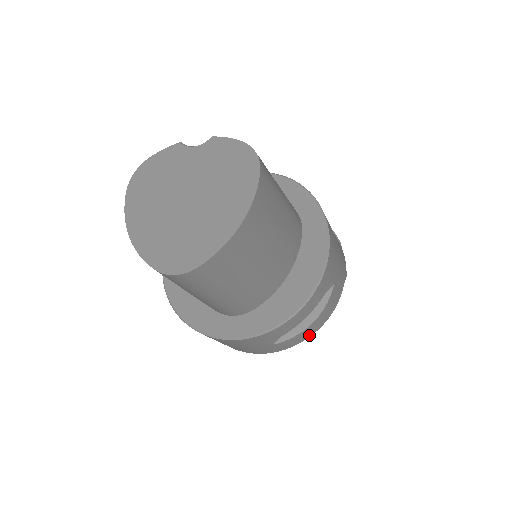
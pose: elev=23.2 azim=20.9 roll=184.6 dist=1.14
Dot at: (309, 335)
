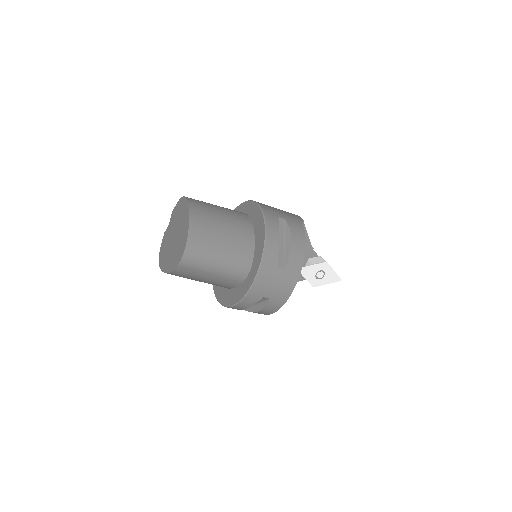
Dot at: (302, 253)
